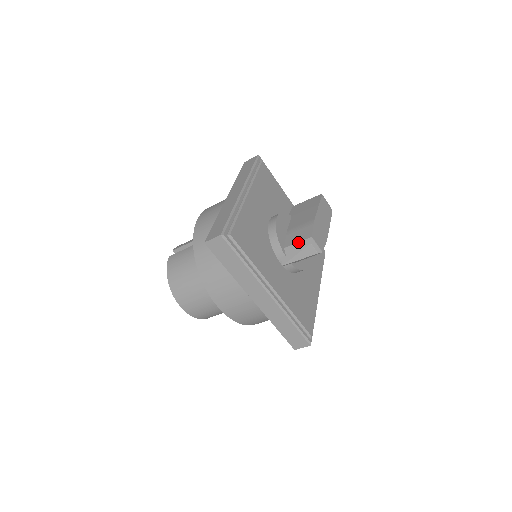
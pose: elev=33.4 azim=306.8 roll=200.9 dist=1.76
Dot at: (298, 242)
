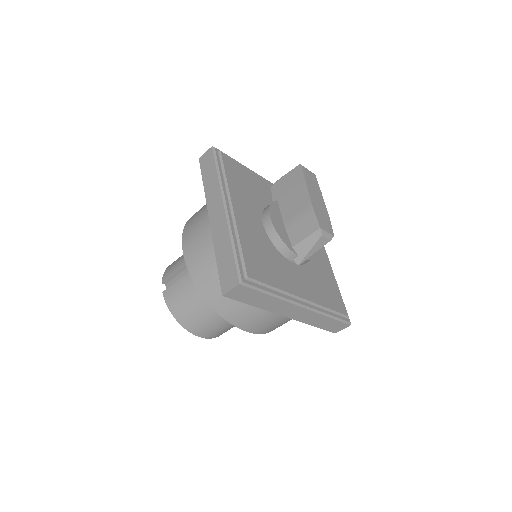
Dot at: (306, 237)
